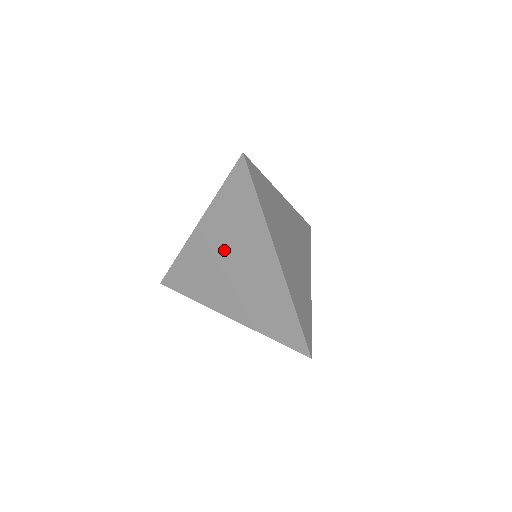
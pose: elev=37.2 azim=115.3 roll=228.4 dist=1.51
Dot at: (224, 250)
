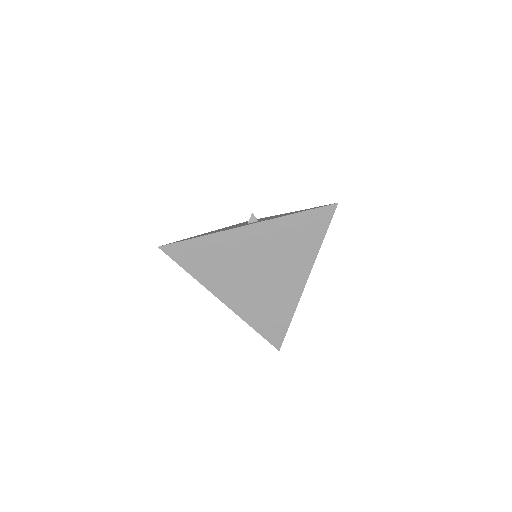
Dot at: (263, 255)
